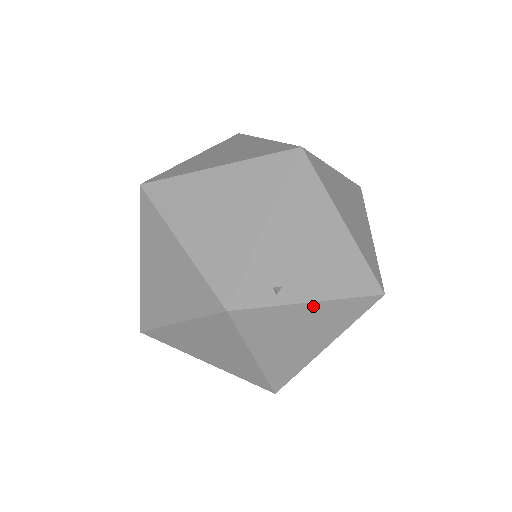
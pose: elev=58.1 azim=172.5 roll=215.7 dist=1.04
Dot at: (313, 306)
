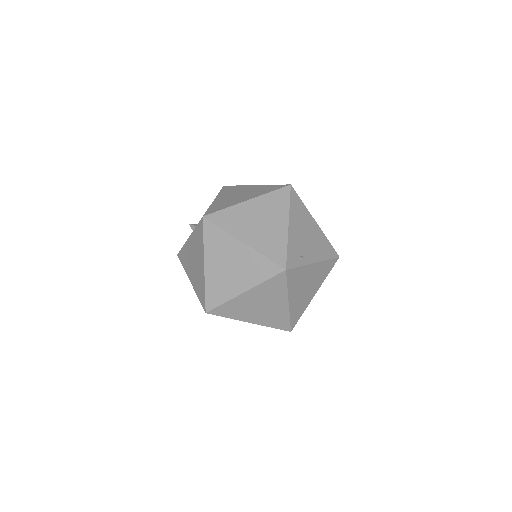
Dot at: (315, 266)
